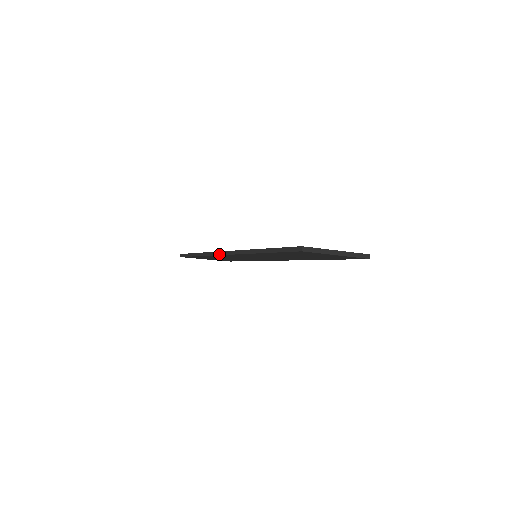
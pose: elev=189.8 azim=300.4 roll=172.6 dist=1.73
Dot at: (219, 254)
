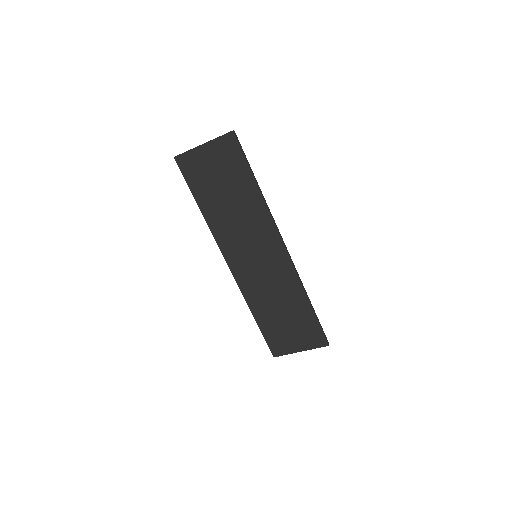
Dot at: (233, 276)
